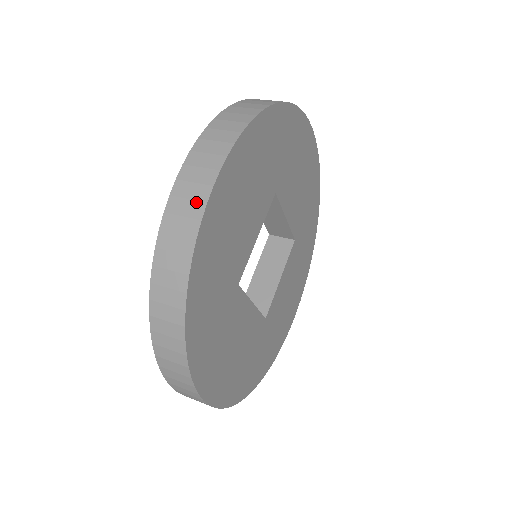
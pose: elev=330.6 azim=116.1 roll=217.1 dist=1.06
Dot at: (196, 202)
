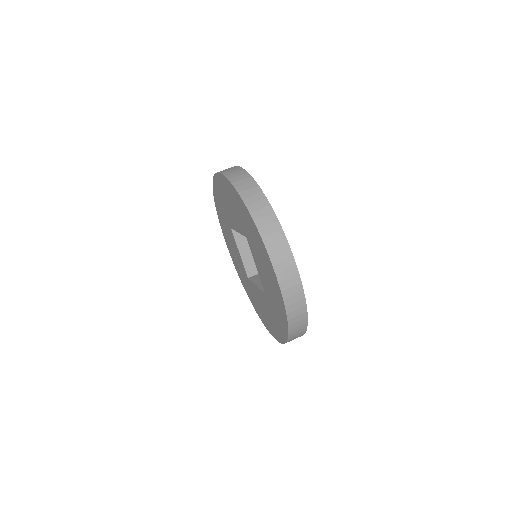
Dot at: (298, 294)
